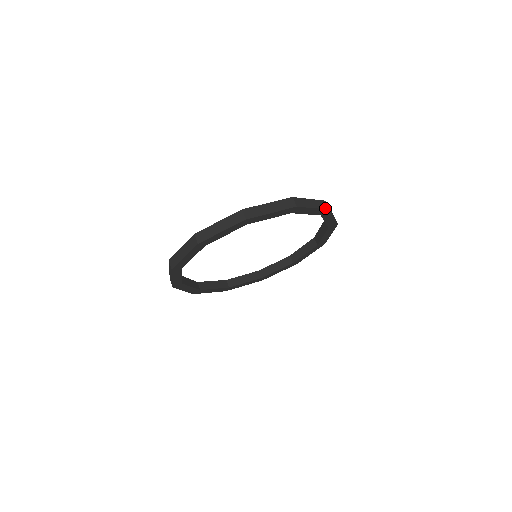
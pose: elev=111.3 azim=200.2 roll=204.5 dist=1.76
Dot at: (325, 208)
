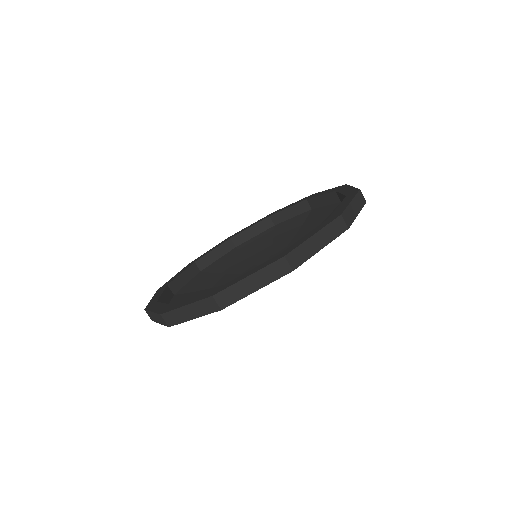
Dot at: (363, 204)
